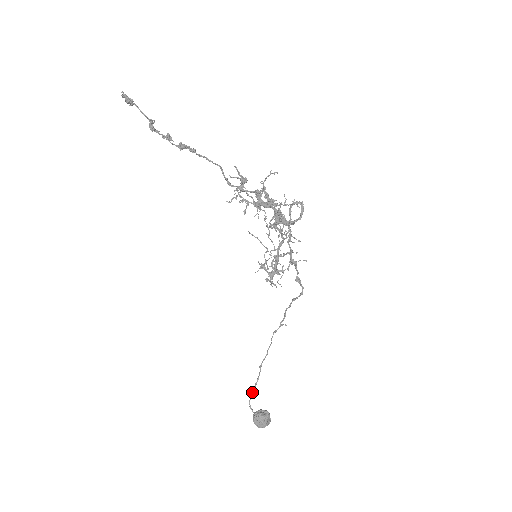
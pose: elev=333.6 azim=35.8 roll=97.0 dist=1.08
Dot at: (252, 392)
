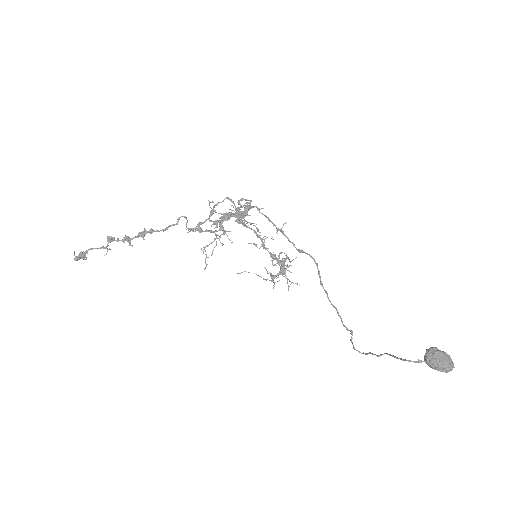
Dot at: (398, 358)
